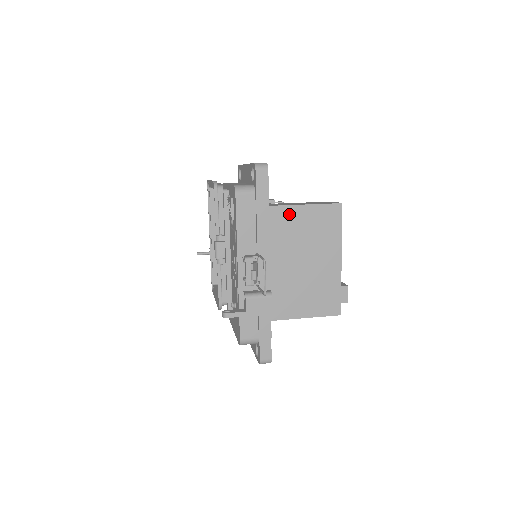
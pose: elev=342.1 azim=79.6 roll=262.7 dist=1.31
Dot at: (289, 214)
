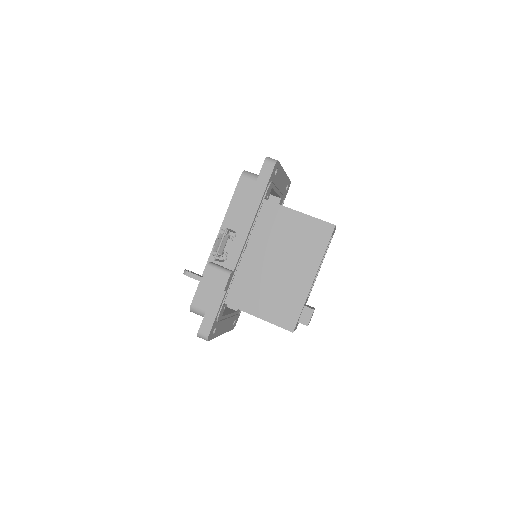
Dot at: (282, 214)
